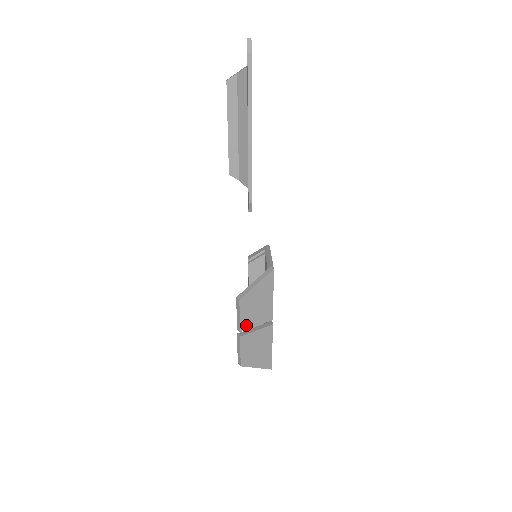
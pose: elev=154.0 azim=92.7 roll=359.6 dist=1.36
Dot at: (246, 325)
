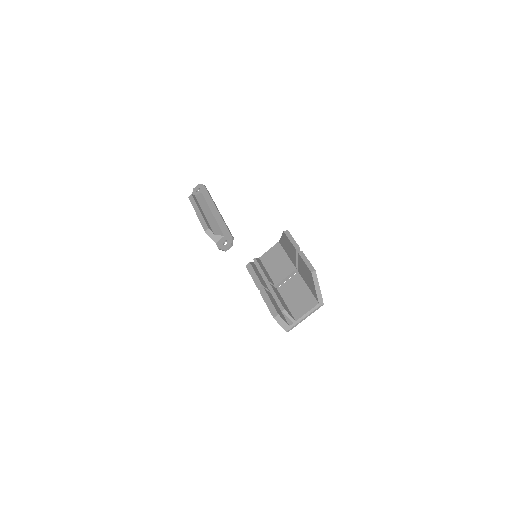
Dot at: occluded
